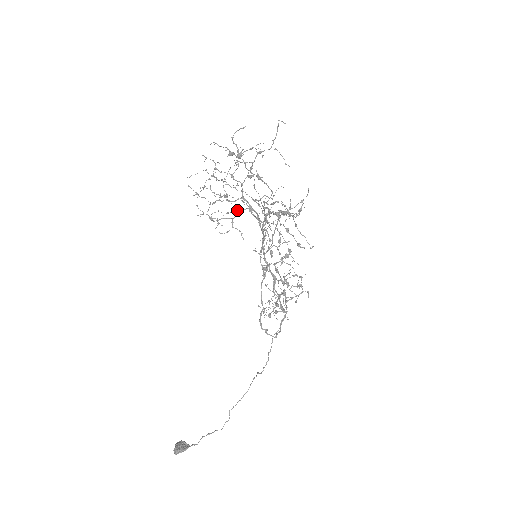
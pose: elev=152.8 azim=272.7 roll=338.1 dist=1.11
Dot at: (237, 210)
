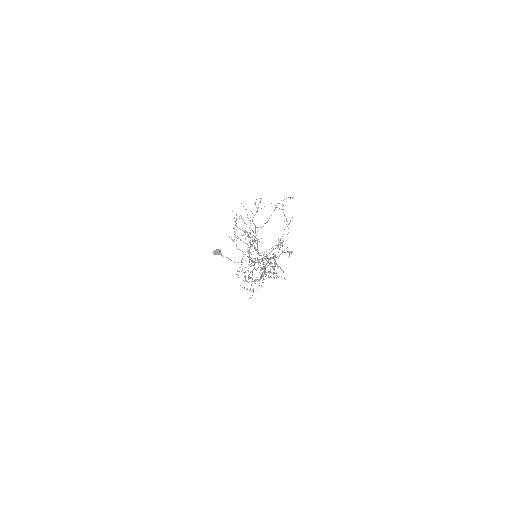
Dot at: (246, 243)
